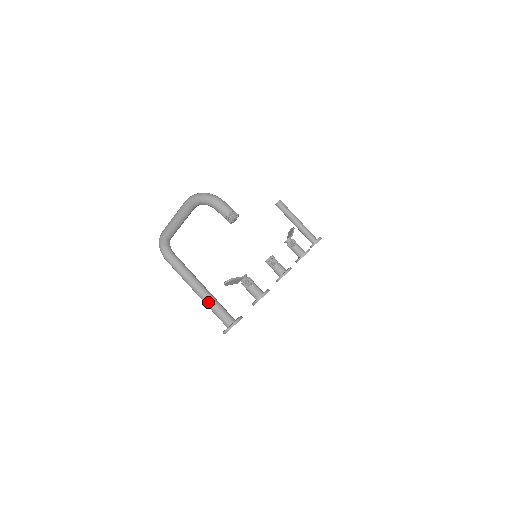
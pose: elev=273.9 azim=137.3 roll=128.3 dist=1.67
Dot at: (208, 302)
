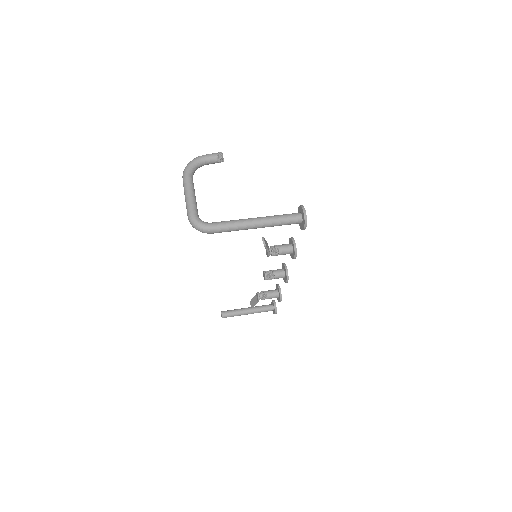
Dot at: (271, 217)
